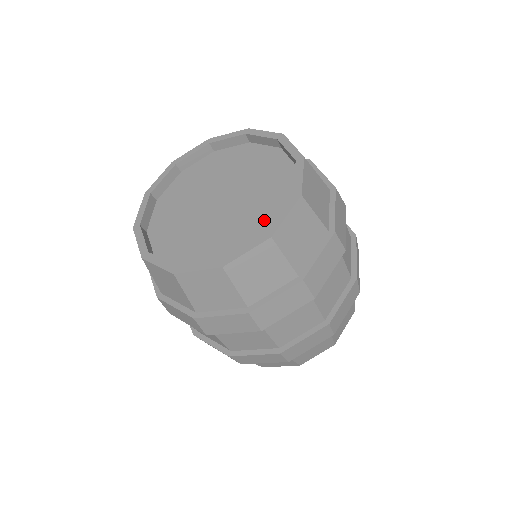
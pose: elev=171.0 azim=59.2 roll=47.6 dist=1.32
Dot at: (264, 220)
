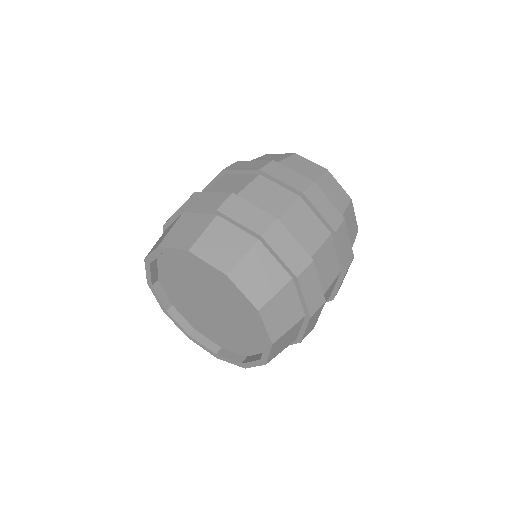
Dot at: (253, 336)
